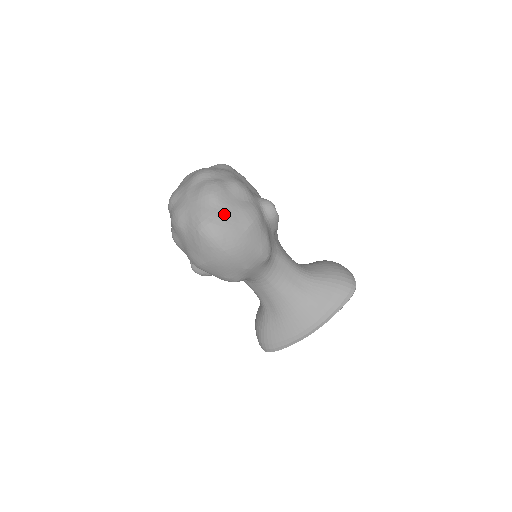
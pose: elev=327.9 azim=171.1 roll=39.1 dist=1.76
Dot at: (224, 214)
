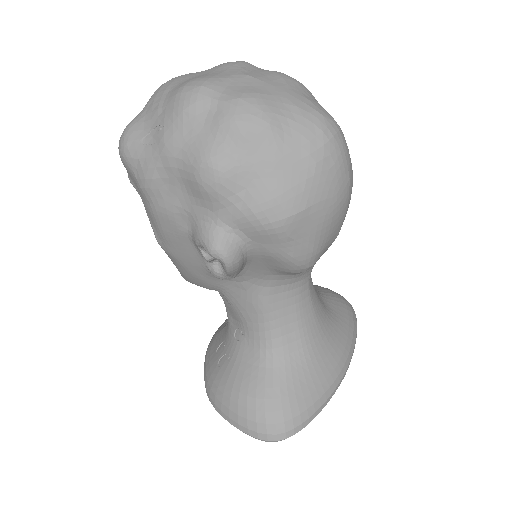
Dot at: occluded
